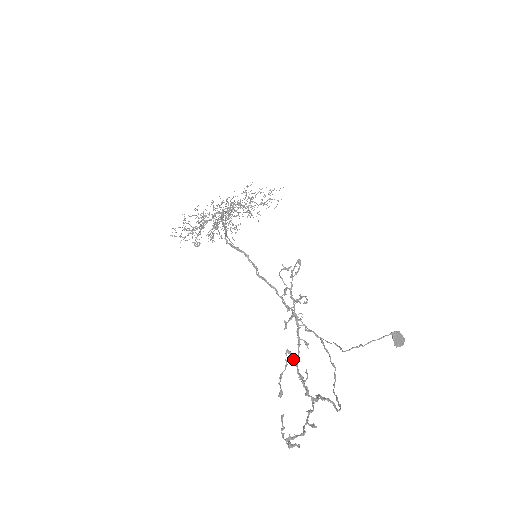
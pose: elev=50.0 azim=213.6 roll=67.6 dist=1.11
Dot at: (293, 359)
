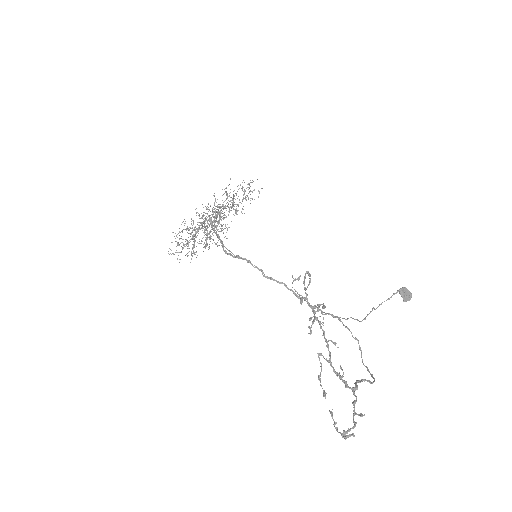
Dot at: (326, 360)
